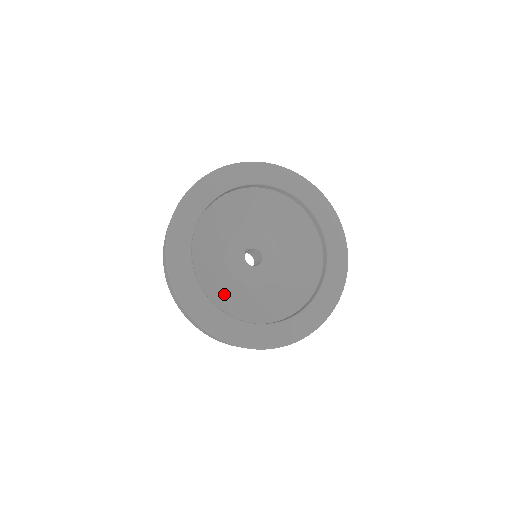
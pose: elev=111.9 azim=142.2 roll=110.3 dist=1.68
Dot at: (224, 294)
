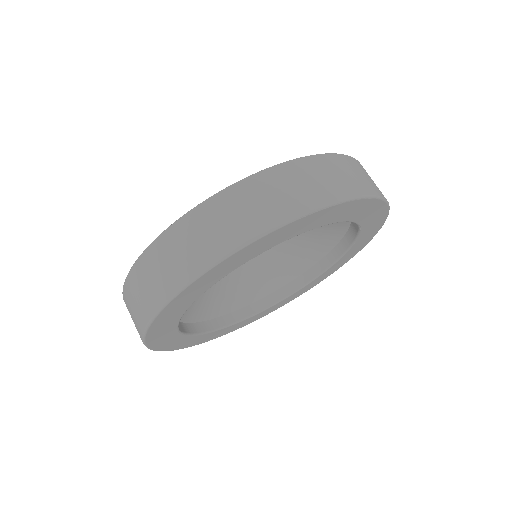
Dot at: (209, 298)
